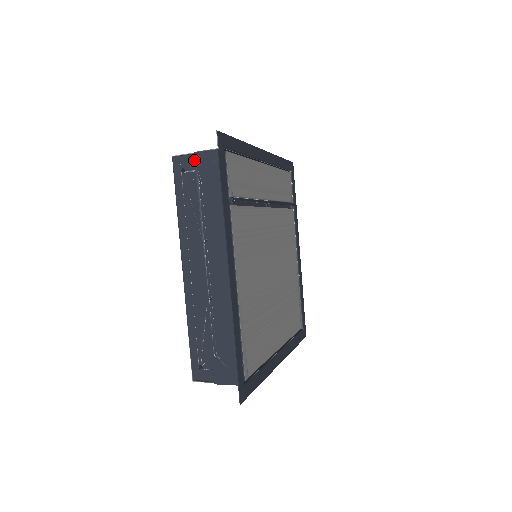
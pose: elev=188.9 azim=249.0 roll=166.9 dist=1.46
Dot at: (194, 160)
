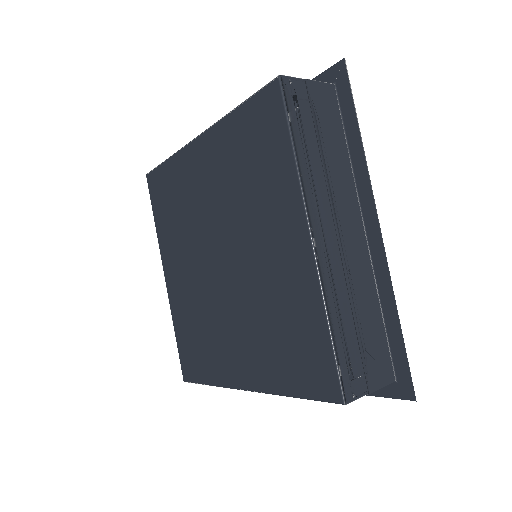
Dot at: occluded
